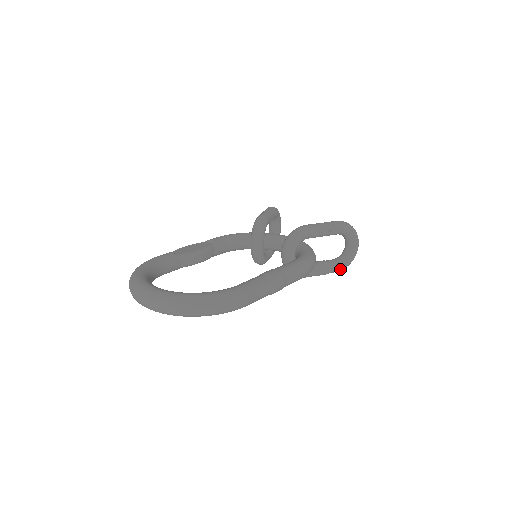
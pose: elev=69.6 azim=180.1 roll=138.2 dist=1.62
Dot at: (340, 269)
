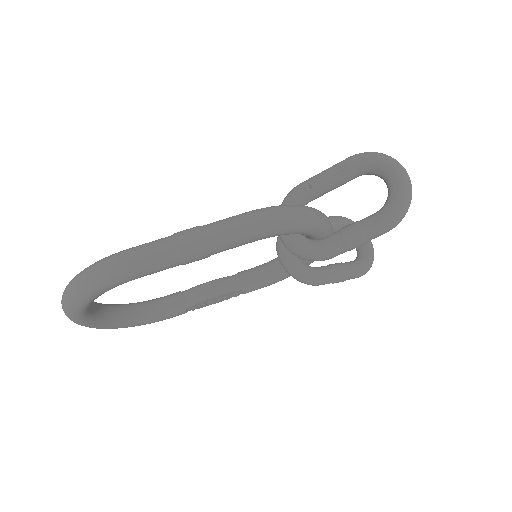
Dot at: (385, 221)
